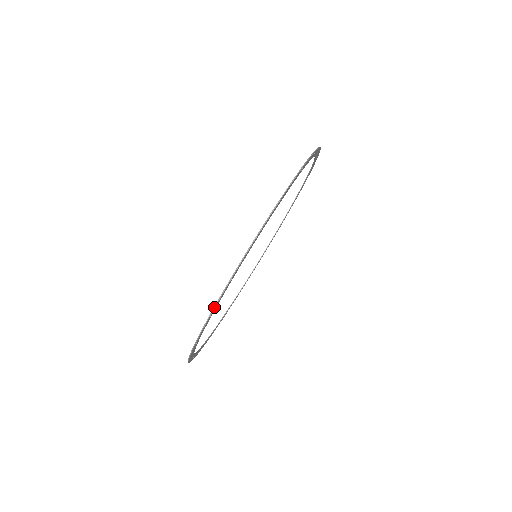
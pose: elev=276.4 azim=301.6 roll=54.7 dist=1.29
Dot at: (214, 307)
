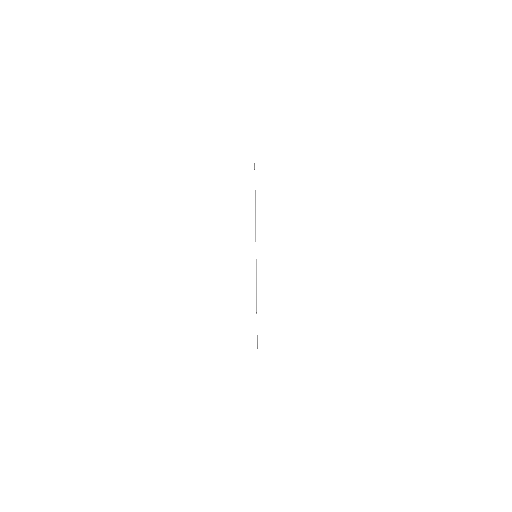
Dot at: (256, 297)
